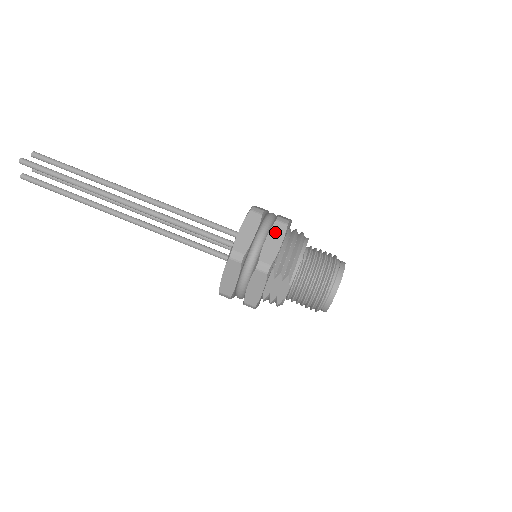
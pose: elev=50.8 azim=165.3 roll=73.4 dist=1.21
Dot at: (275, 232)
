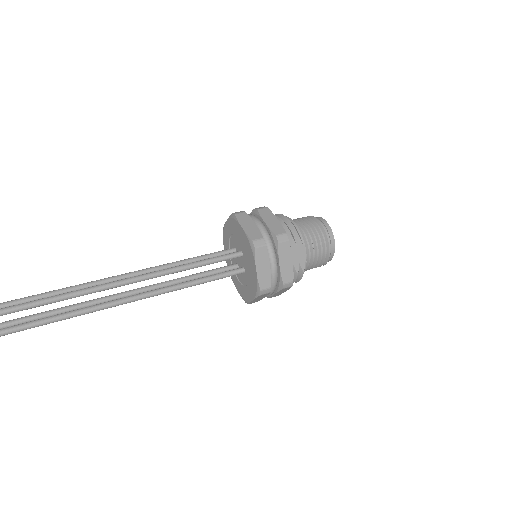
Dot at: (265, 215)
